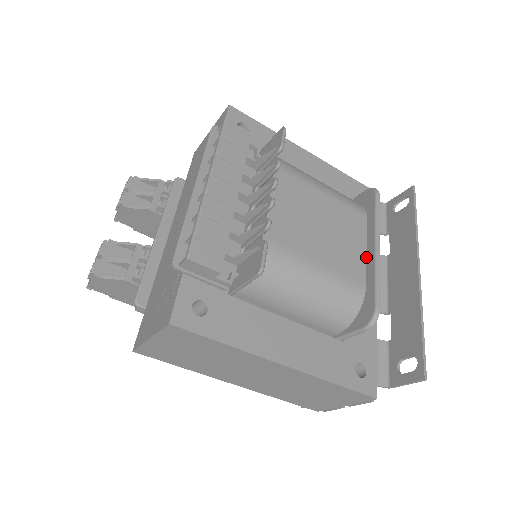
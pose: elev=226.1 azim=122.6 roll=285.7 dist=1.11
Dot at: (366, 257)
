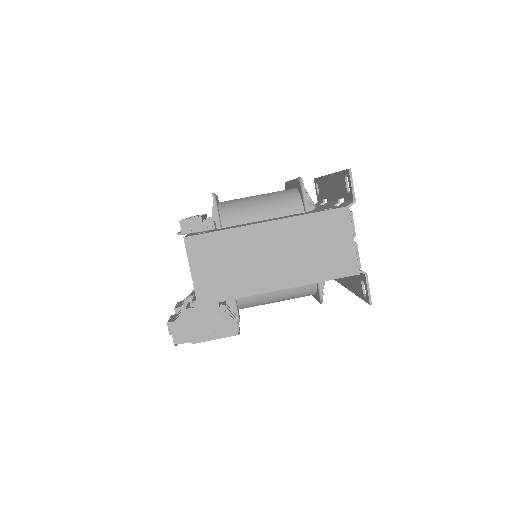
Dot at: occluded
